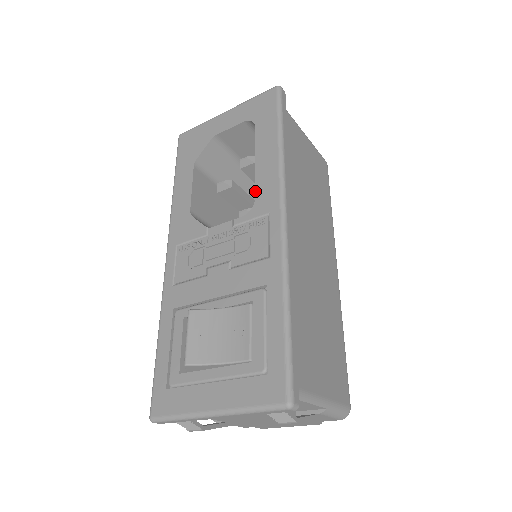
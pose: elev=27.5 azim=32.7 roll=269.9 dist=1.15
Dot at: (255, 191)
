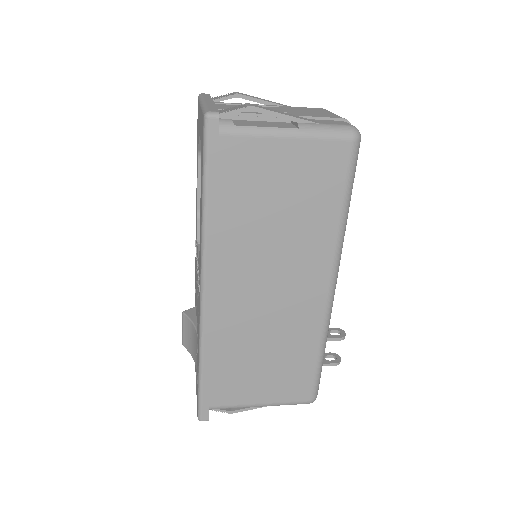
Dot at: occluded
